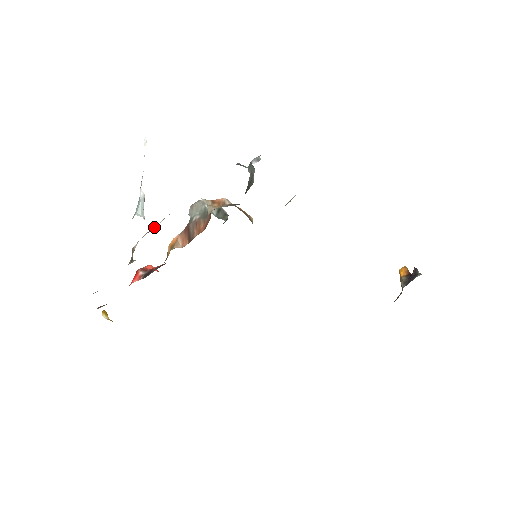
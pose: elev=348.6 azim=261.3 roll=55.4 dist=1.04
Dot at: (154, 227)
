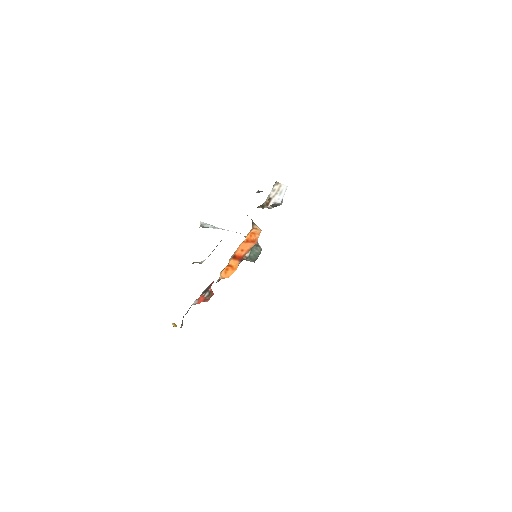
Dot at: occluded
